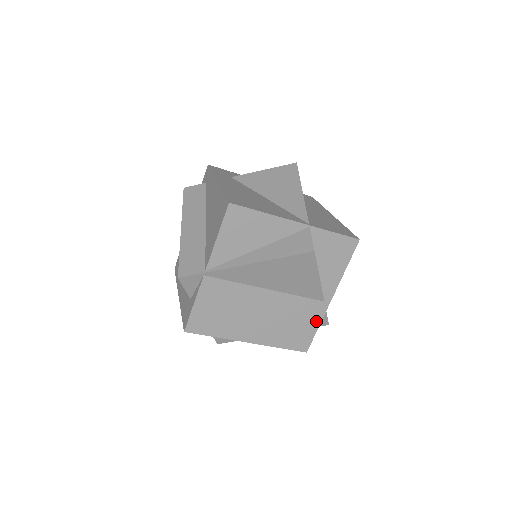
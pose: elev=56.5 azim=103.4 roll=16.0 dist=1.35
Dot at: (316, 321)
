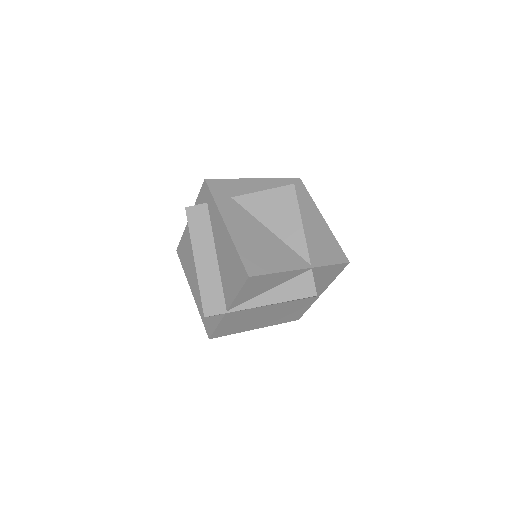
Dot at: (308, 306)
